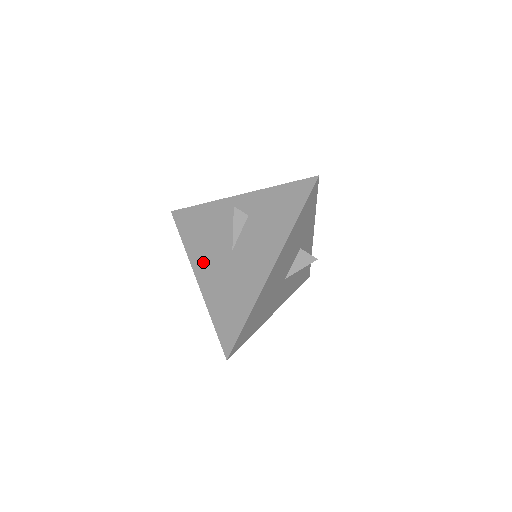
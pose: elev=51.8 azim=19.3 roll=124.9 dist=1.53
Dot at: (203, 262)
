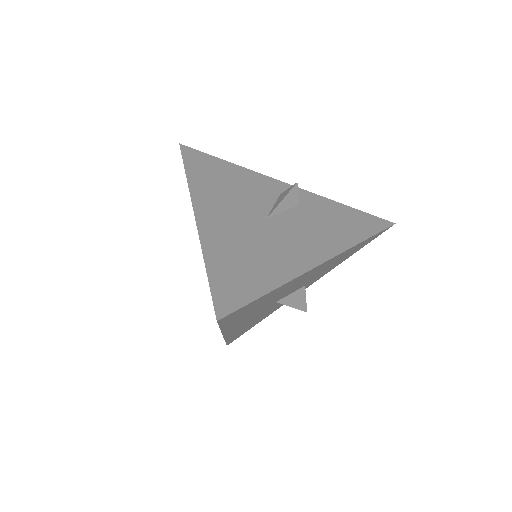
Dot at: (214, 205)
